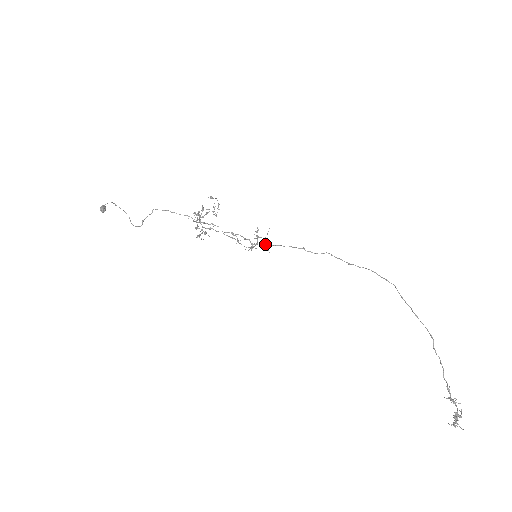
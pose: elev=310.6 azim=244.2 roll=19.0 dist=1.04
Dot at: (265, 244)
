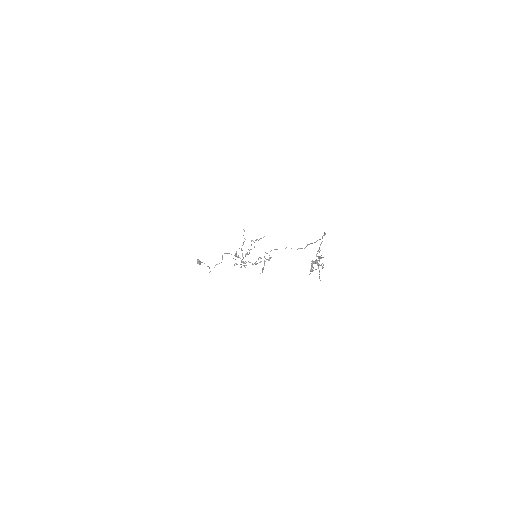
Dot at: (266, 253)
